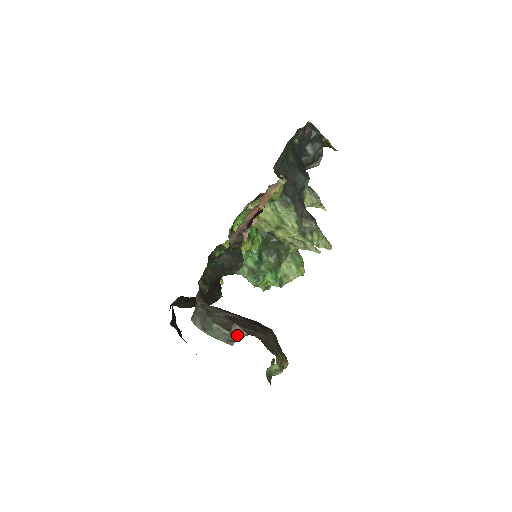
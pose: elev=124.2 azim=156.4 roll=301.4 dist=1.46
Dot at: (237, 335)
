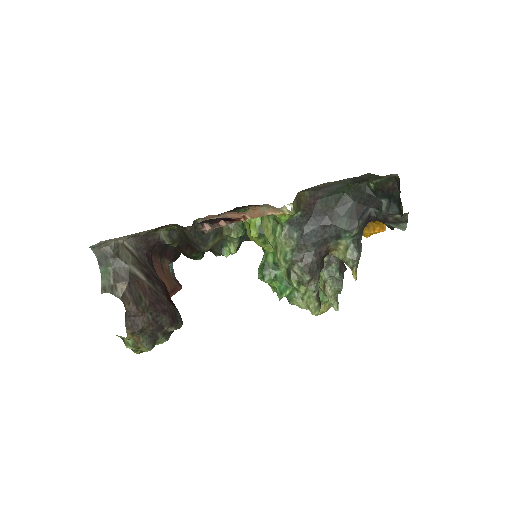
Dot at: (113, 290)
